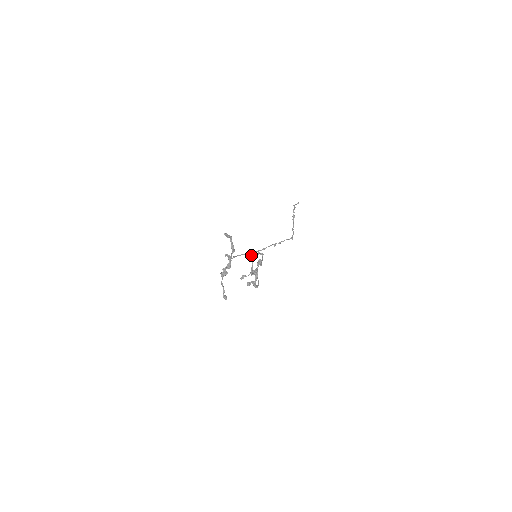
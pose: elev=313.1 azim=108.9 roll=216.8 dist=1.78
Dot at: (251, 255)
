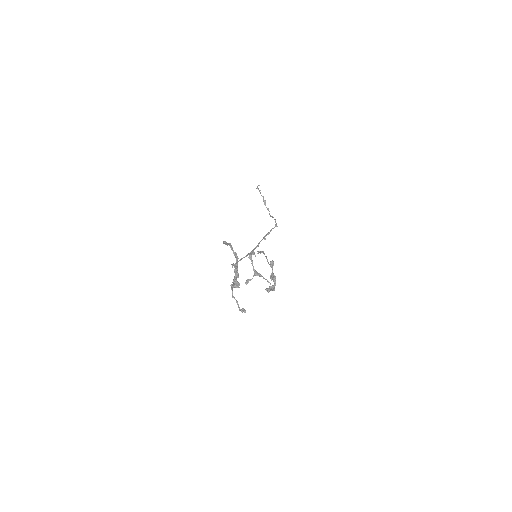
Dot at: (249, 256)
